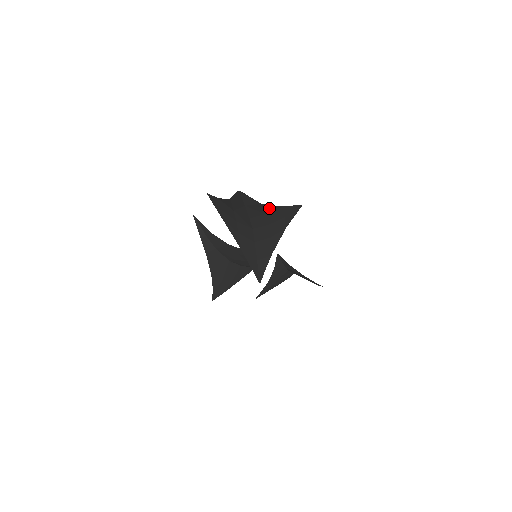
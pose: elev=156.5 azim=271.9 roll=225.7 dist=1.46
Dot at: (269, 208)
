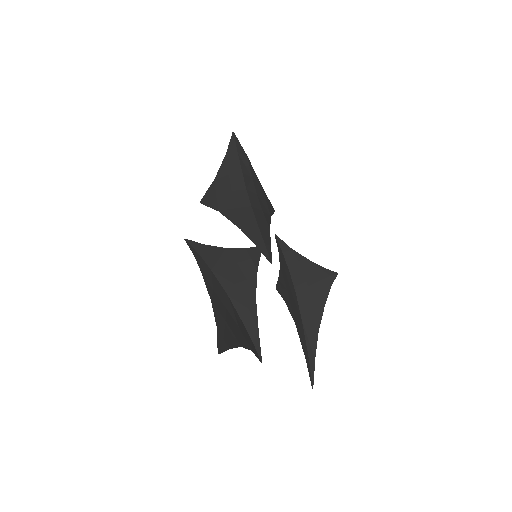
Dot at: (253, 173)
